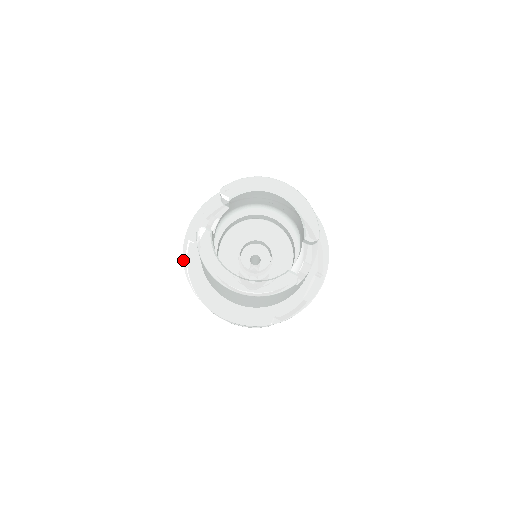
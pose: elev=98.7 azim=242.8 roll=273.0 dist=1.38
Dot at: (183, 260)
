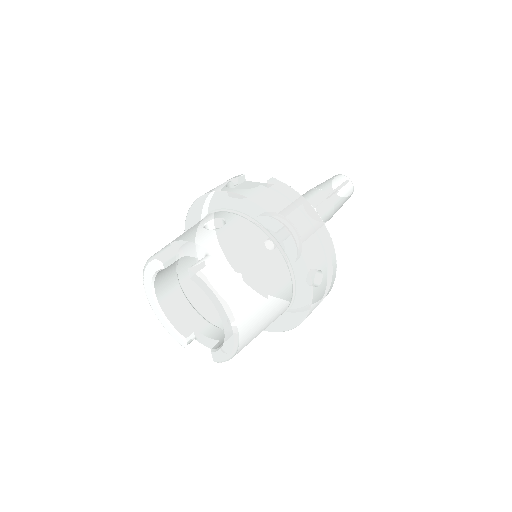
Dot at: (196, 199)
